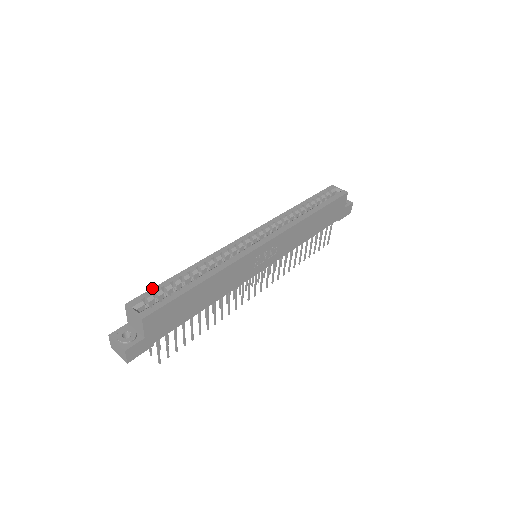
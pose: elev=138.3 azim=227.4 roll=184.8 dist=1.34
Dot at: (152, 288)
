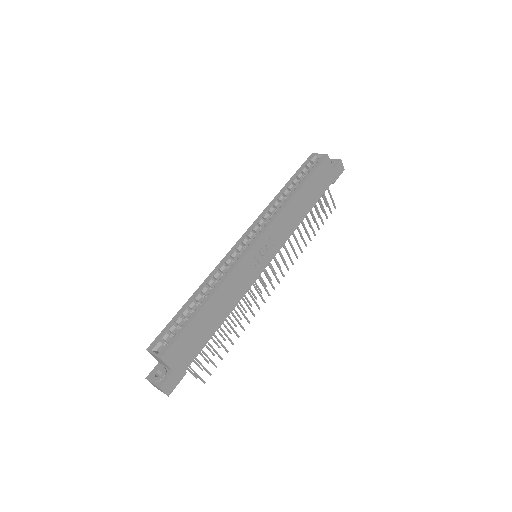
Dot at: (165, 327)
